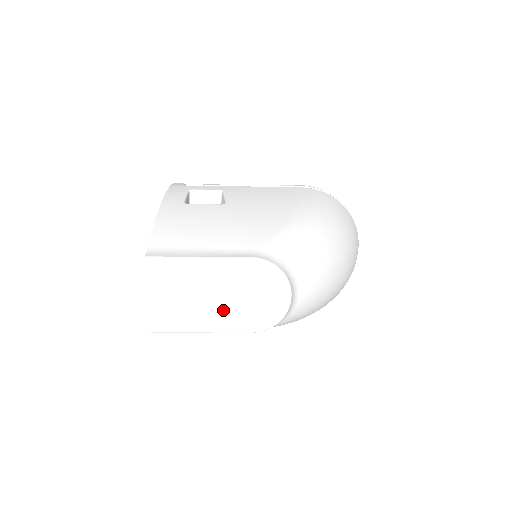
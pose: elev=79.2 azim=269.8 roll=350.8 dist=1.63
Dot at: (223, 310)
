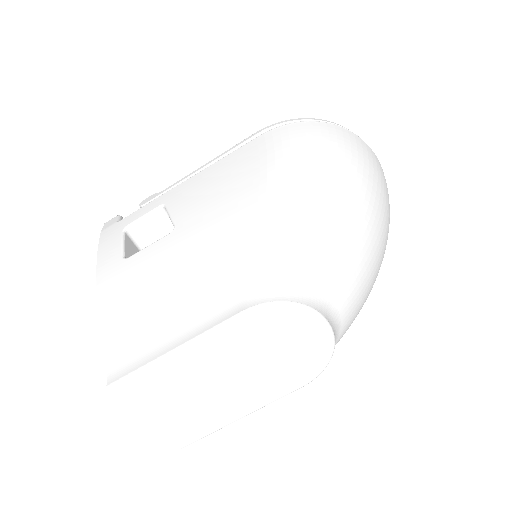
Dot at: (250, 385)
